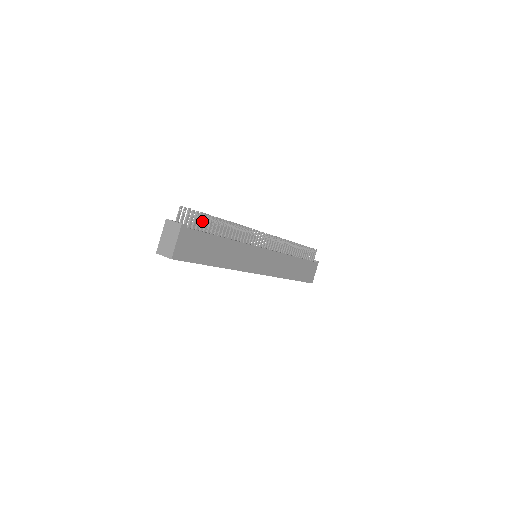
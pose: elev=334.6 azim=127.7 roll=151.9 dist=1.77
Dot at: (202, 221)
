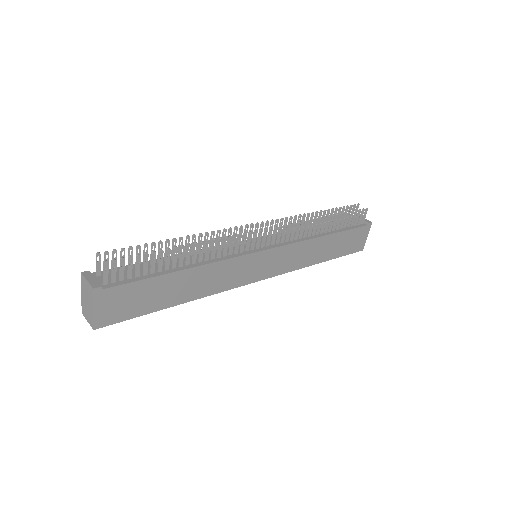
Dot at: occluded
